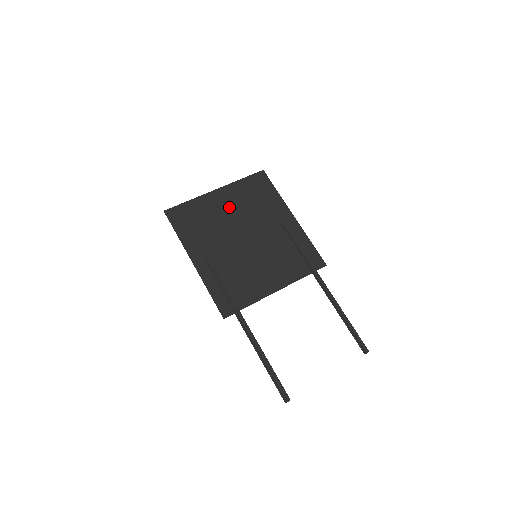
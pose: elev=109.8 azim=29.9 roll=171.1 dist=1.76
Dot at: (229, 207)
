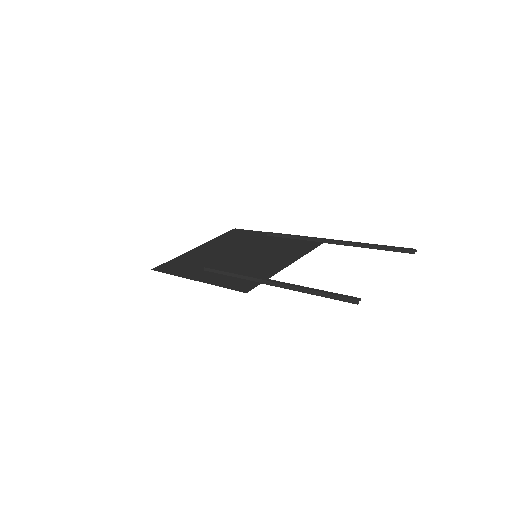
Dot at: (214, 249)
